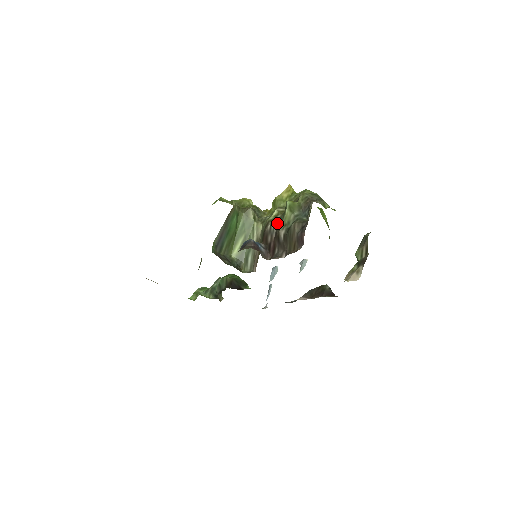
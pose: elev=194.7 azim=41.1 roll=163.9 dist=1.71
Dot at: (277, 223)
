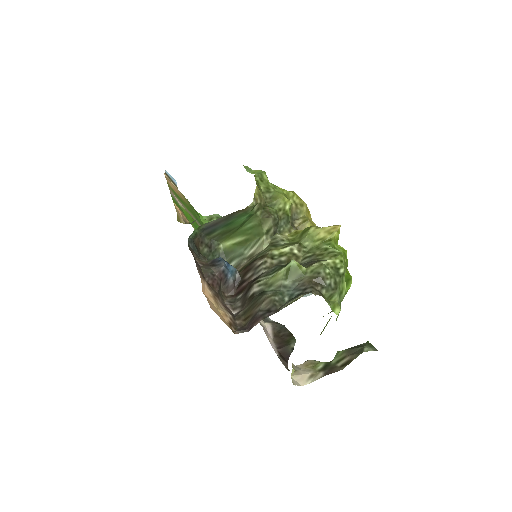
Dot at: (270, 267)
